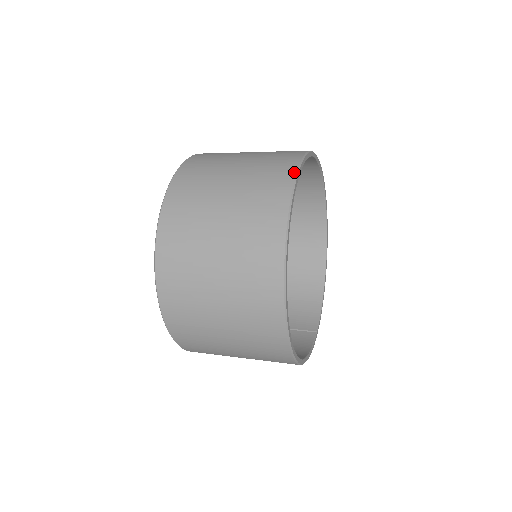
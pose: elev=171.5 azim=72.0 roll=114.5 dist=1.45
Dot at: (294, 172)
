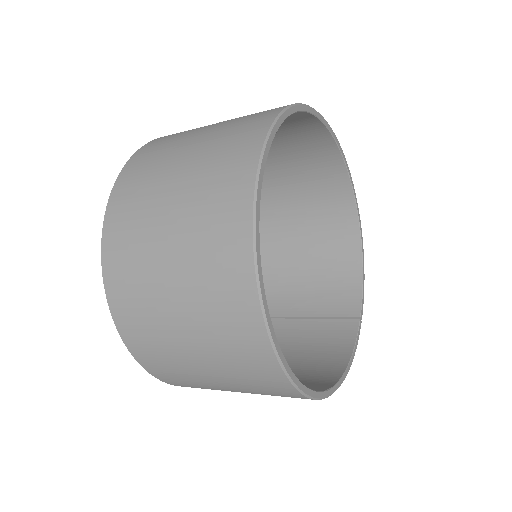
Dot at: (253, 174)
